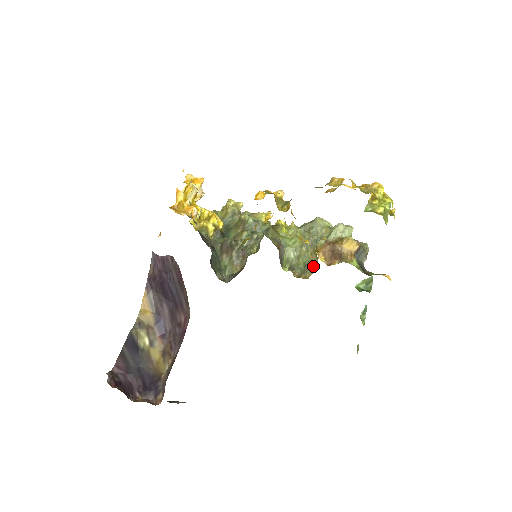
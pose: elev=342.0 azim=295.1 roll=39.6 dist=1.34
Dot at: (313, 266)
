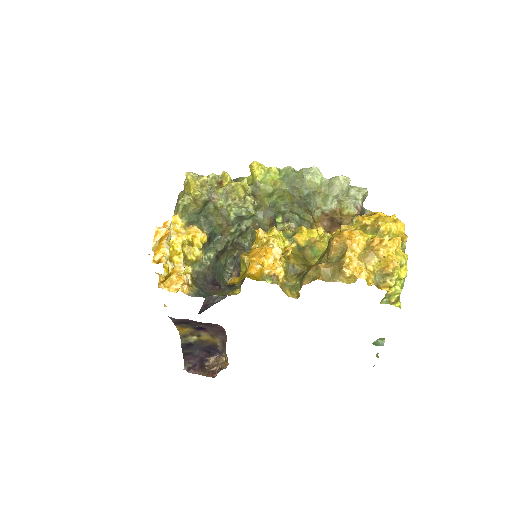
Dot at: (310, 222)
